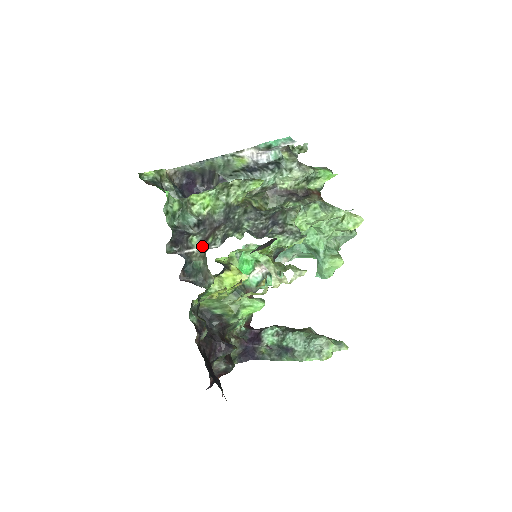
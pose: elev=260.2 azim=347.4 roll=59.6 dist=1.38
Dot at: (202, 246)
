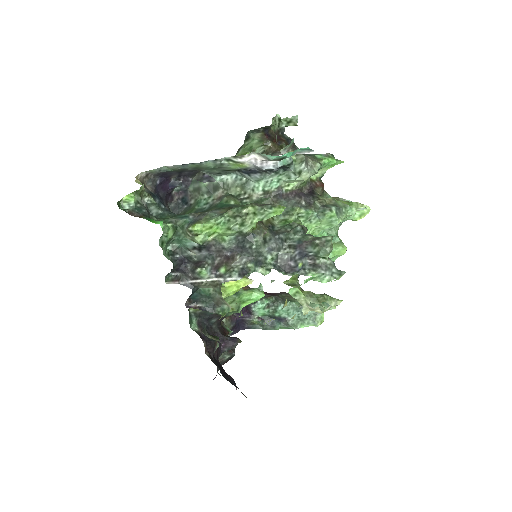
Dot at: (213, 277)
